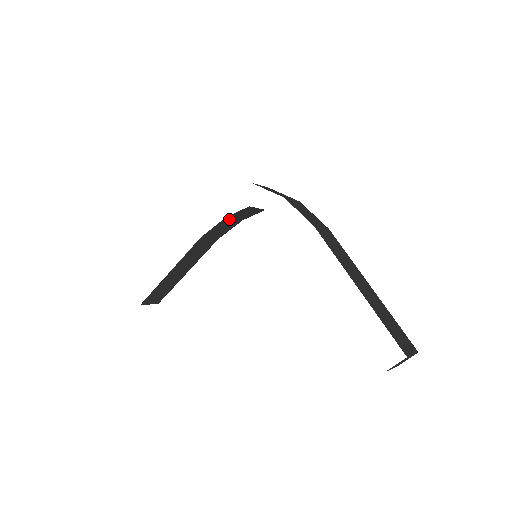
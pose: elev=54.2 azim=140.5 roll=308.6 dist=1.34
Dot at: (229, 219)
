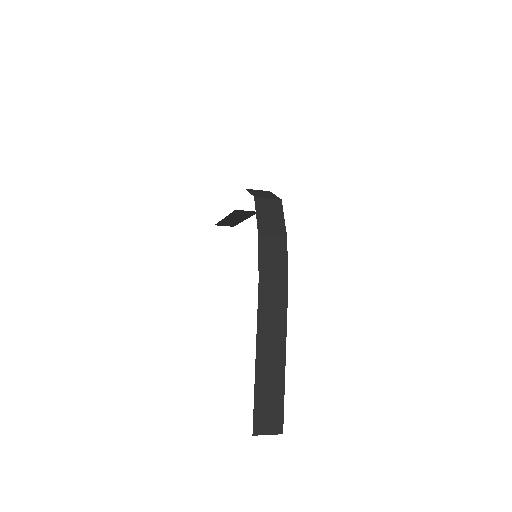
Dot at: occluded
